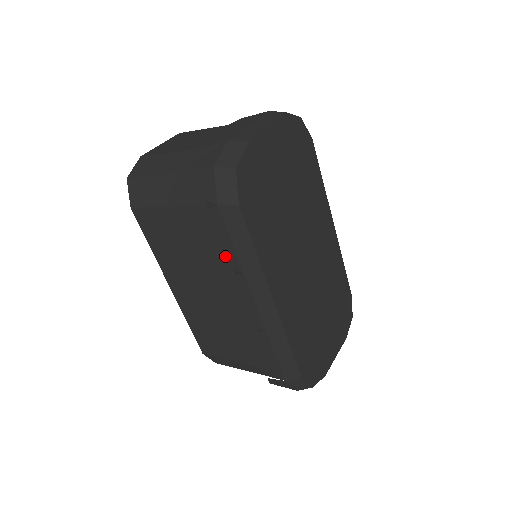
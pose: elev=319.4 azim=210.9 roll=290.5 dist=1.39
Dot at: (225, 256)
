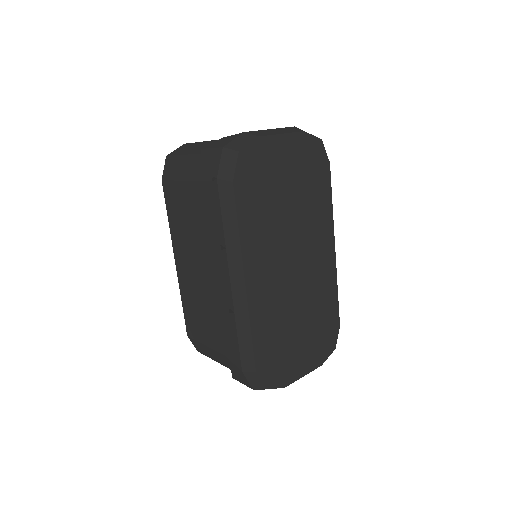
Dot at: (215, 230)
